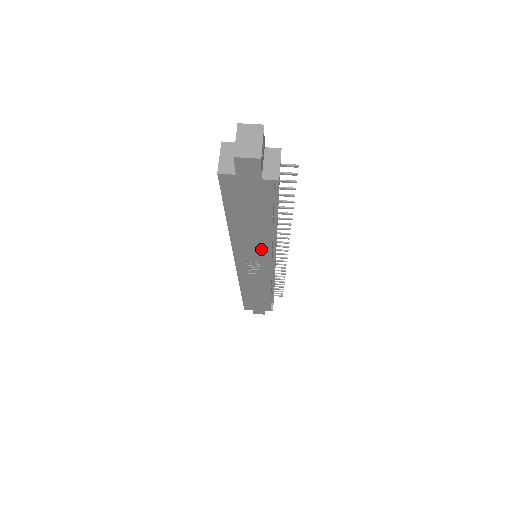
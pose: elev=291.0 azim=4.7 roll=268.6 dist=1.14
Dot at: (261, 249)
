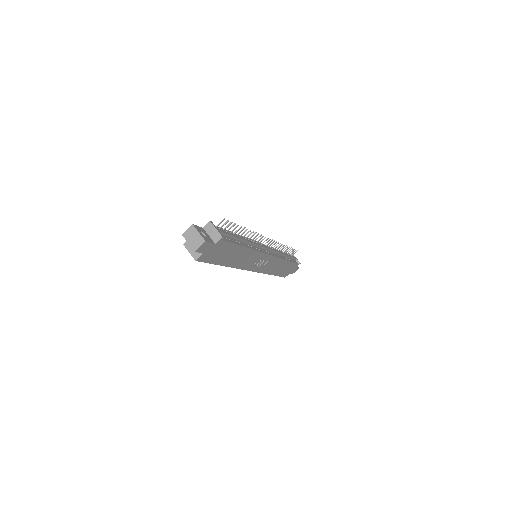
Dot at: (252, 256)
